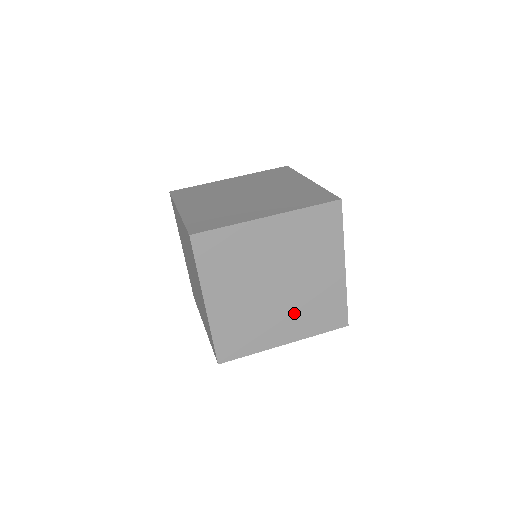
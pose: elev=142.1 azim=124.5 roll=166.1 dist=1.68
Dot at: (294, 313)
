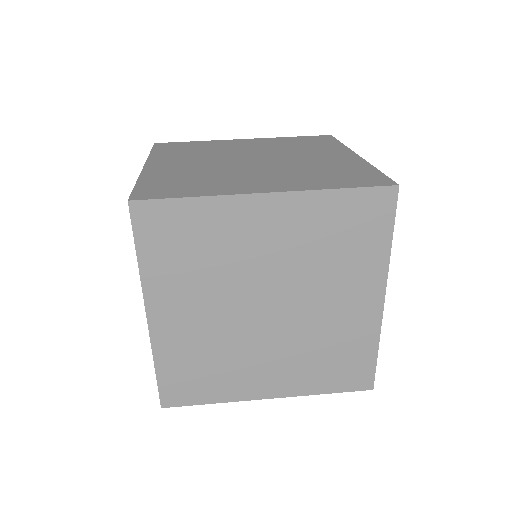
Dot at: occluded
